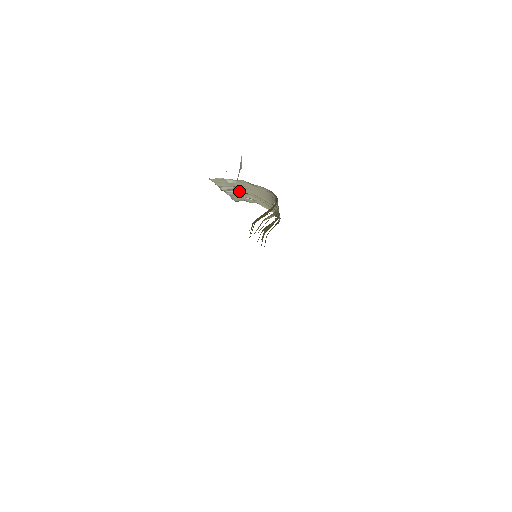
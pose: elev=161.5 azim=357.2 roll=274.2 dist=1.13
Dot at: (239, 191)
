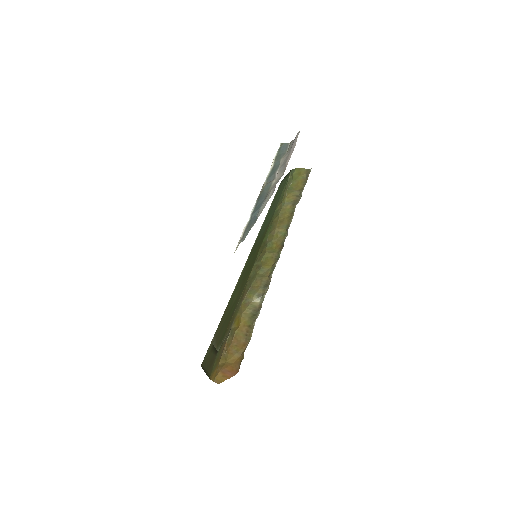
Dot at: occluded
